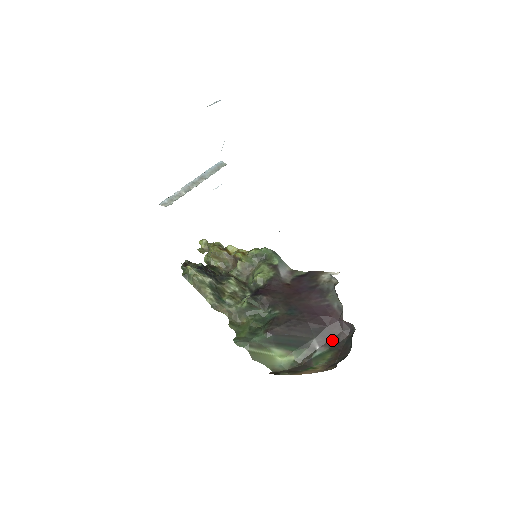
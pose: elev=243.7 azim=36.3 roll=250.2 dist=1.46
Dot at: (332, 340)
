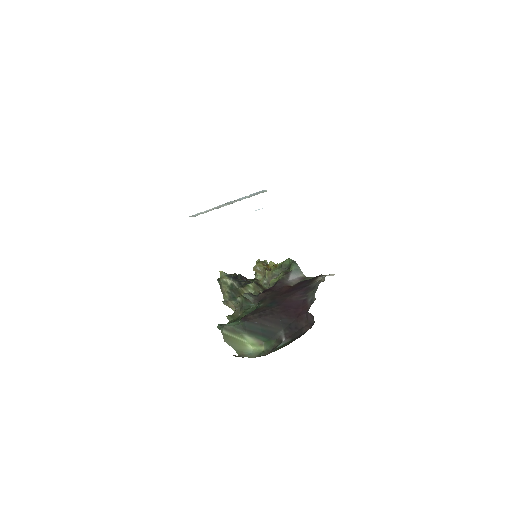
Dot at: (296, 332)
